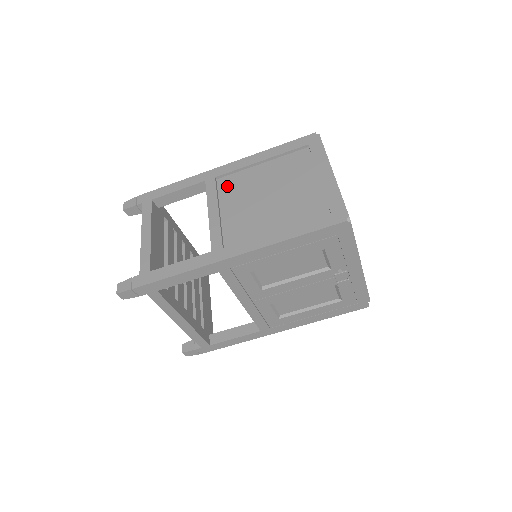
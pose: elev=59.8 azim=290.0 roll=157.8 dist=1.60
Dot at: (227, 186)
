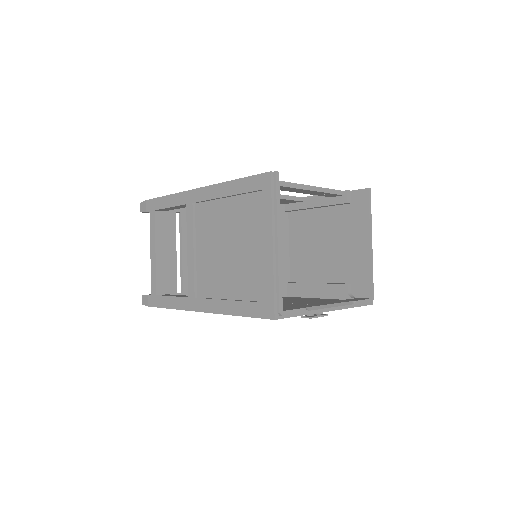
Dot at: (201, 218)
